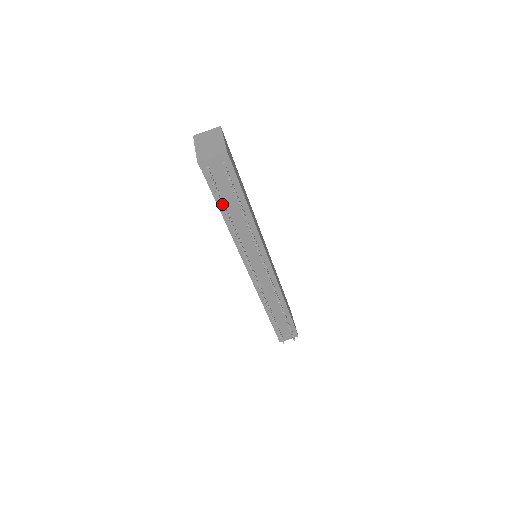
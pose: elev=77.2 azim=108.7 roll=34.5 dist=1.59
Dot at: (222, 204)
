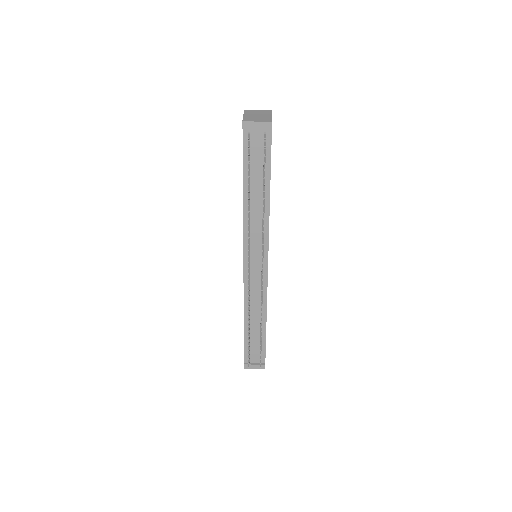
Dot at: (248, 174)
